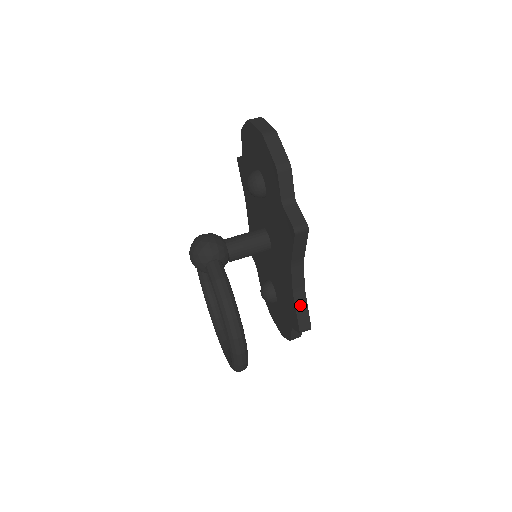
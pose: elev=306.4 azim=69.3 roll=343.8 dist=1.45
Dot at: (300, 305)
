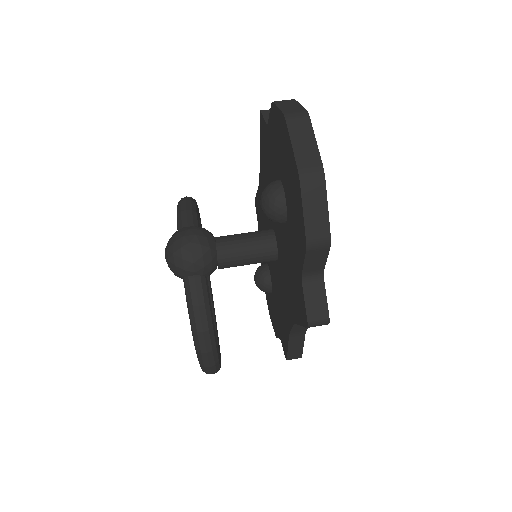
Dot at: (295, 343)
